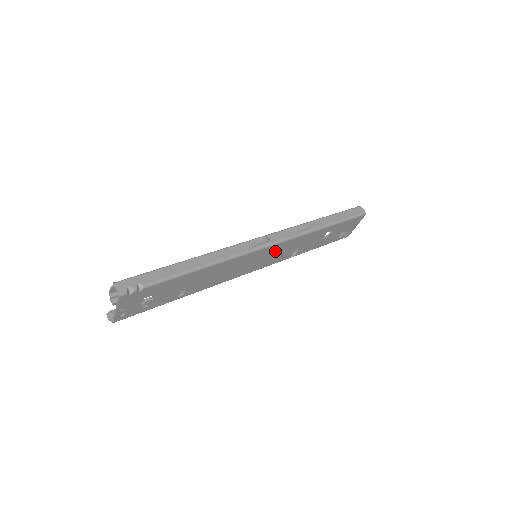
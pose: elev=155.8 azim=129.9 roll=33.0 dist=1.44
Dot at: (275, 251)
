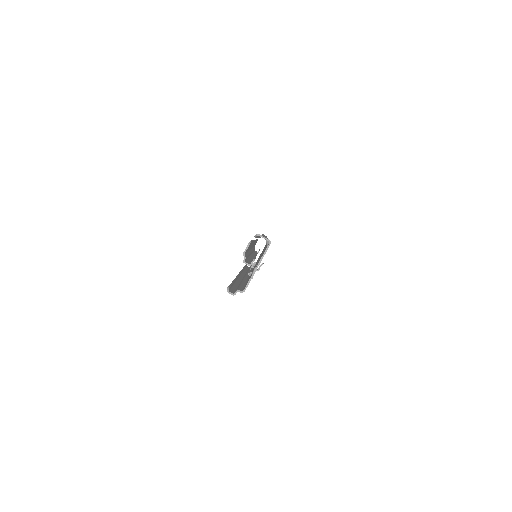
Dot at: occluded
